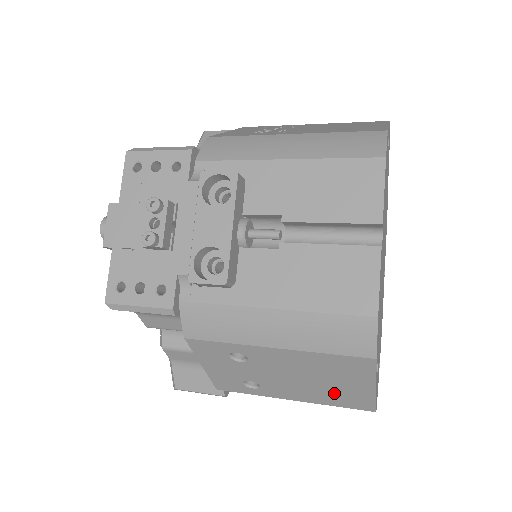
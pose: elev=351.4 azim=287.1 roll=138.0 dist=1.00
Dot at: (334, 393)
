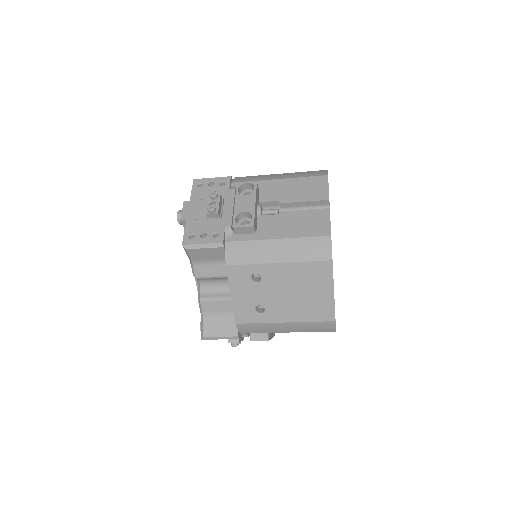
Dot at: (310, 305)
